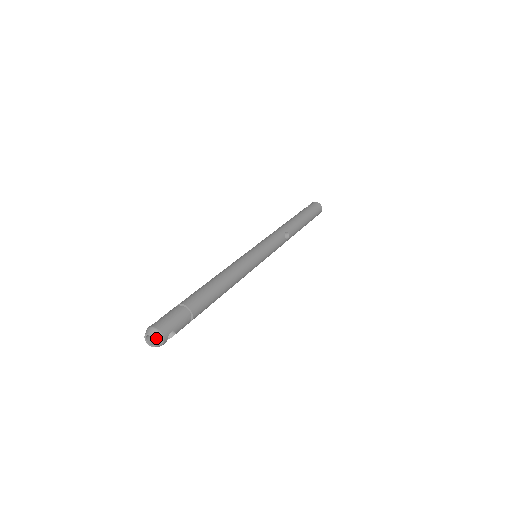
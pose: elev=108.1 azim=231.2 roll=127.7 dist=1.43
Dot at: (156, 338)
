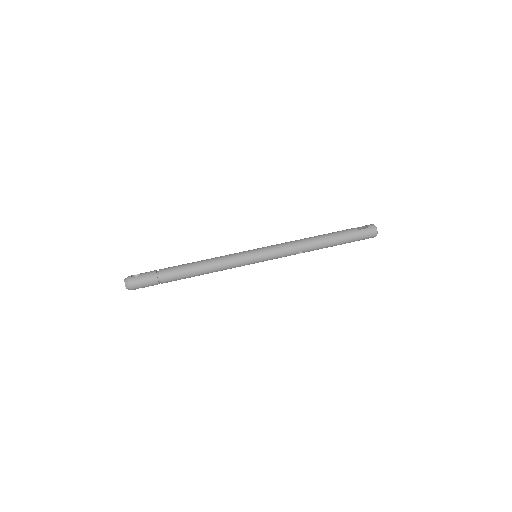
Dot at: (127, 288)
